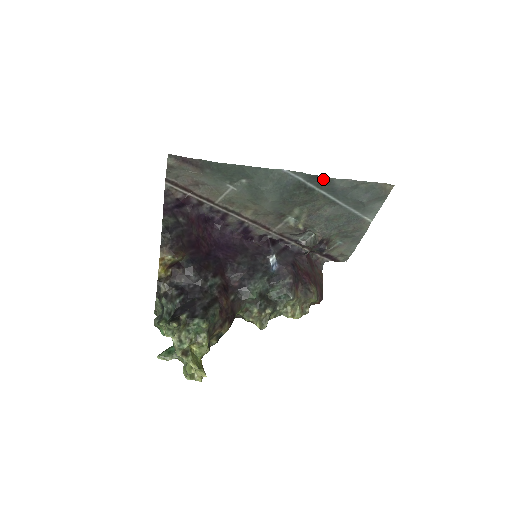
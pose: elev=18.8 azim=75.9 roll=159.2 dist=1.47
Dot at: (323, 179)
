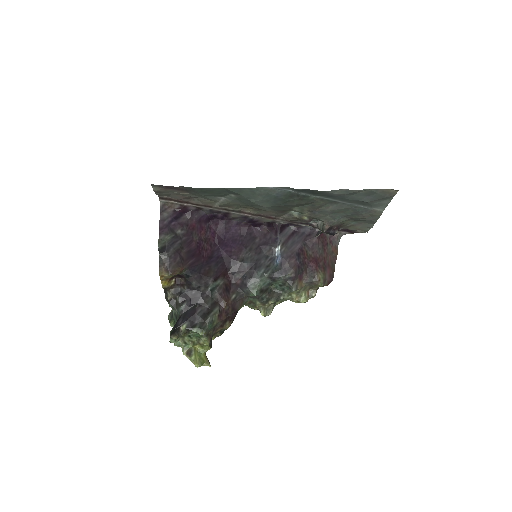
Dot at: (314, 191)
